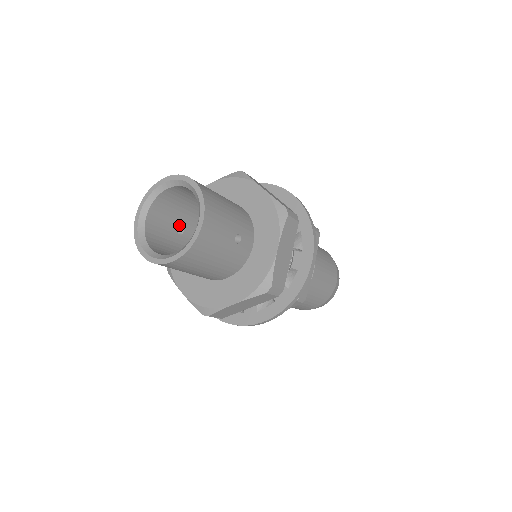
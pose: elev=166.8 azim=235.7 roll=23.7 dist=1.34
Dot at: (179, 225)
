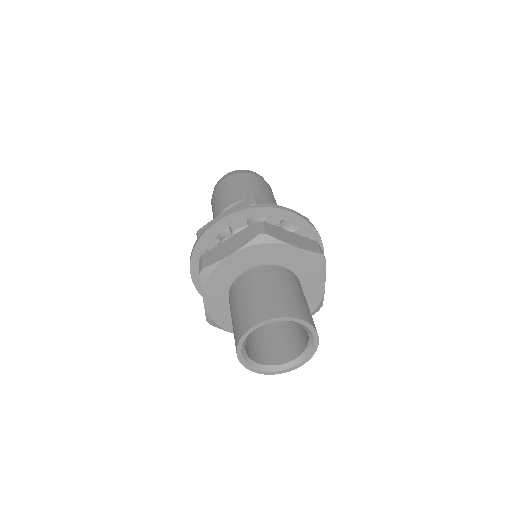
Dot at: occluded
